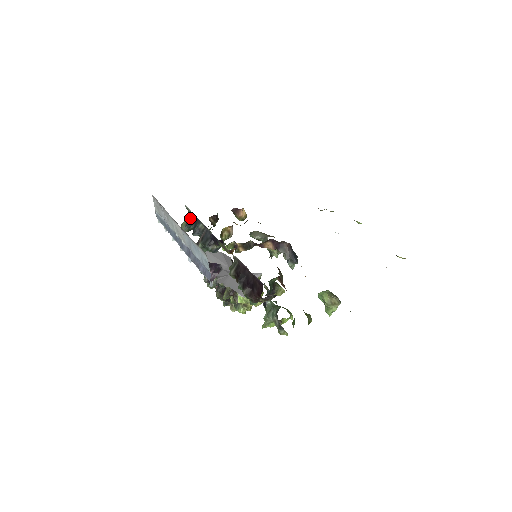
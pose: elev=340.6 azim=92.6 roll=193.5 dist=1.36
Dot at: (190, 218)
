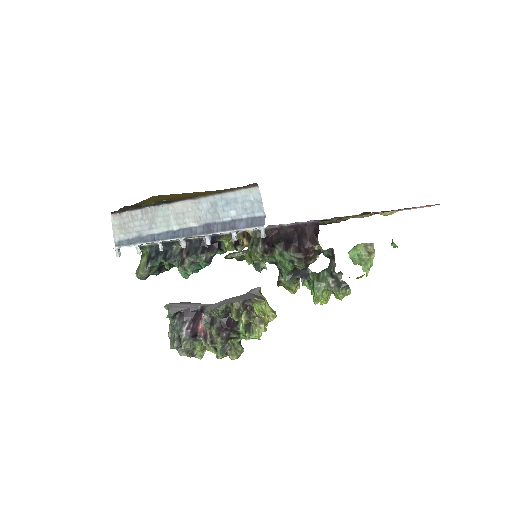
Dot at: (152, 252)
